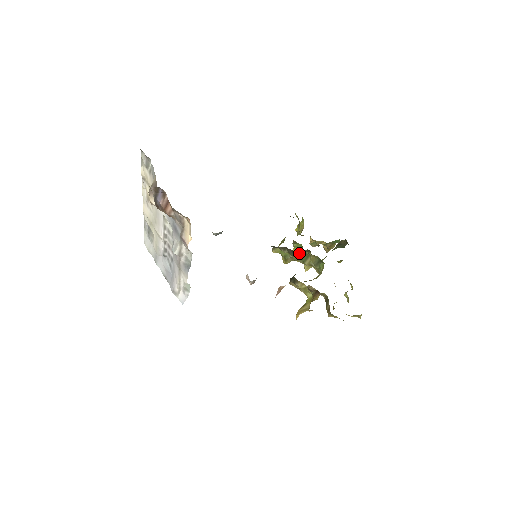
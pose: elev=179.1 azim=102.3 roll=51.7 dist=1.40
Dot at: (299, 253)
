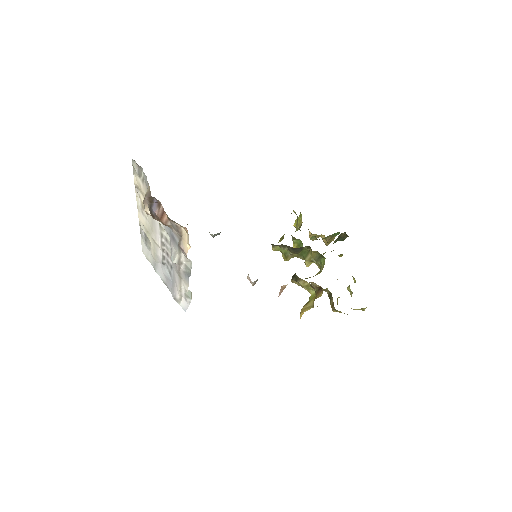
Dot at: (299, 250)
